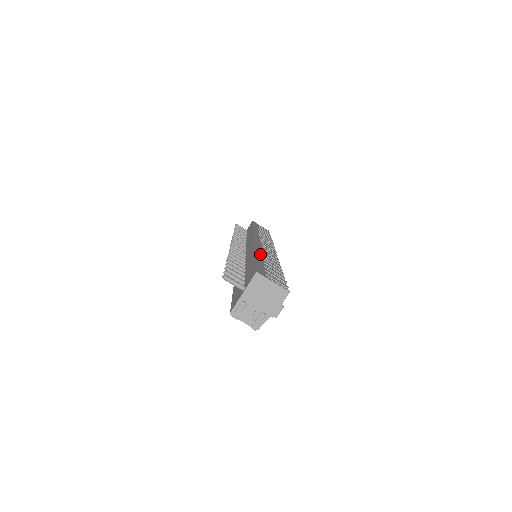
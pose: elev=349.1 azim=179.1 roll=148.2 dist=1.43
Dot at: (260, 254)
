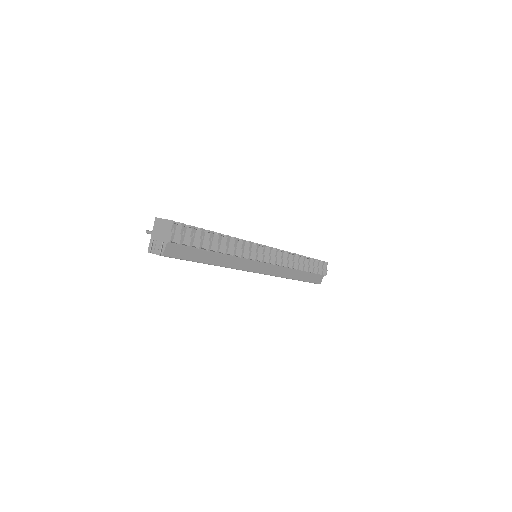
Dot at: occluded
